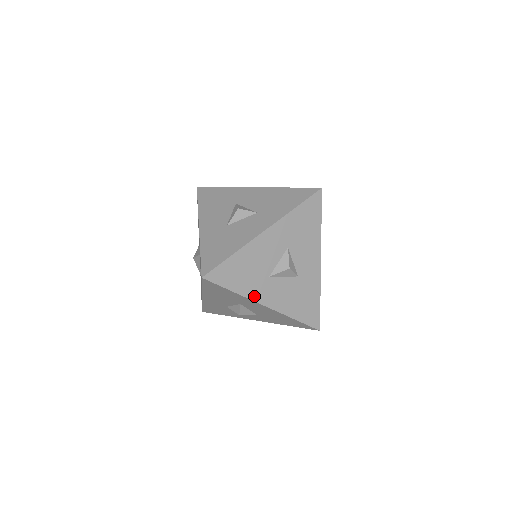
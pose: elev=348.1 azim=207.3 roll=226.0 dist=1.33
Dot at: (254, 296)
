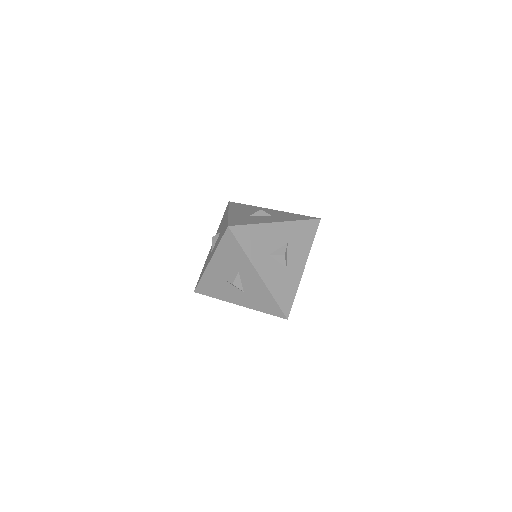
Dot at: (254, 262)
